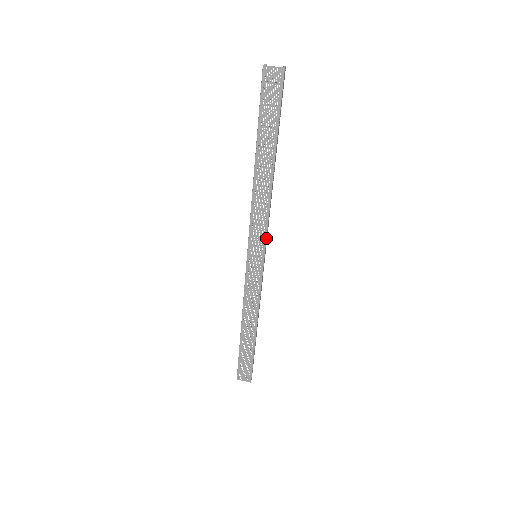
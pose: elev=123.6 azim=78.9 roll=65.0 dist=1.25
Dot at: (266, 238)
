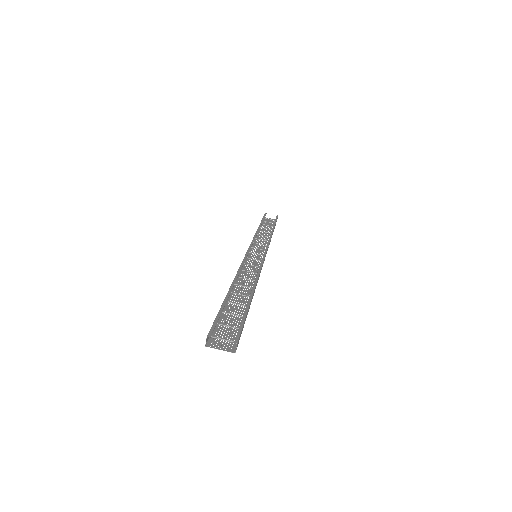
Dot at: occluded
